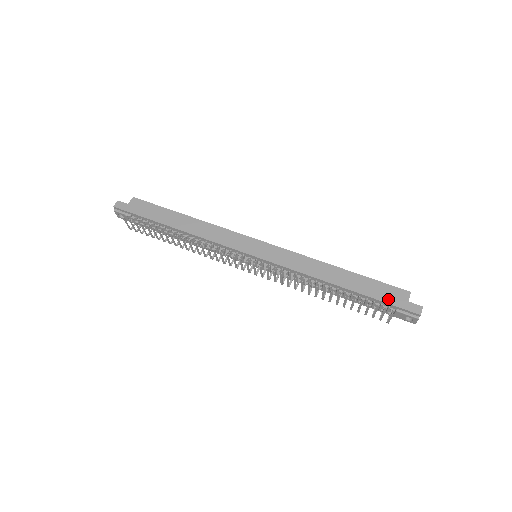
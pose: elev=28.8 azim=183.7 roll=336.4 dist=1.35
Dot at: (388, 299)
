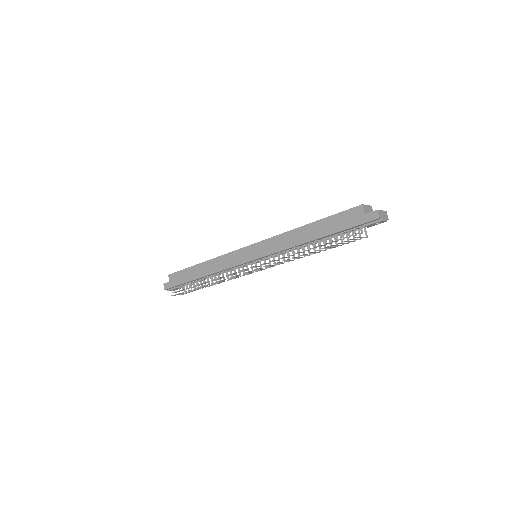
Dot at: (350, 224)
